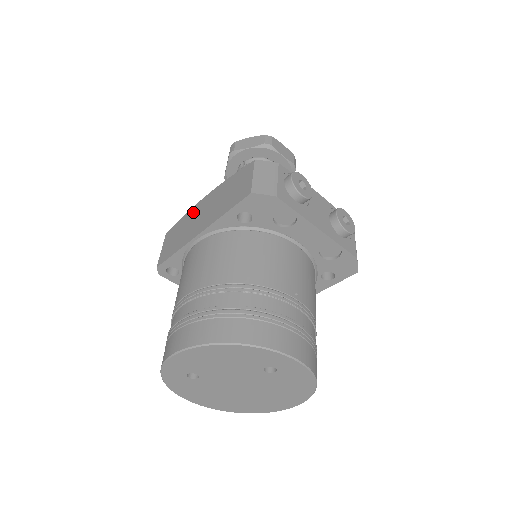
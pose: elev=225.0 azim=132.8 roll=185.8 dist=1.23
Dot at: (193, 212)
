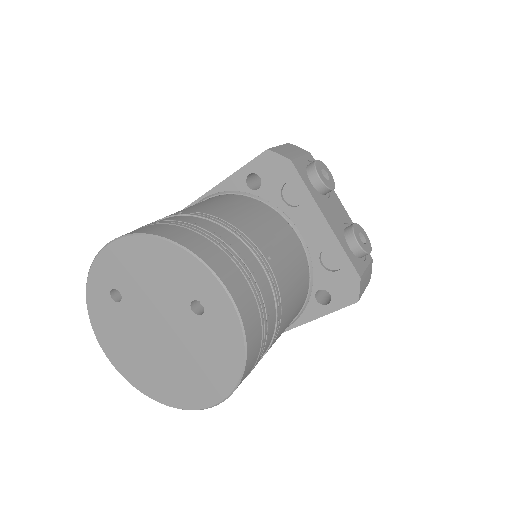
Dot at: occluded
